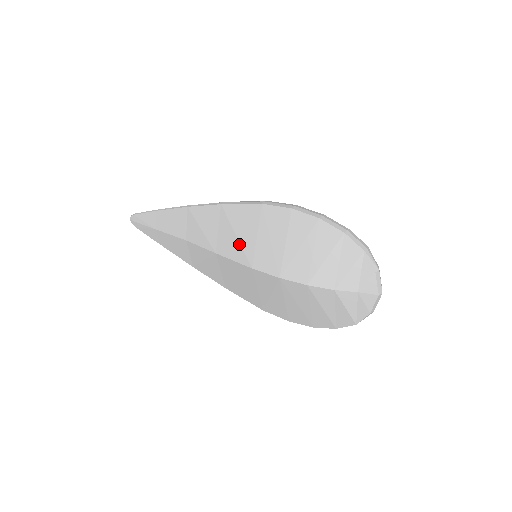
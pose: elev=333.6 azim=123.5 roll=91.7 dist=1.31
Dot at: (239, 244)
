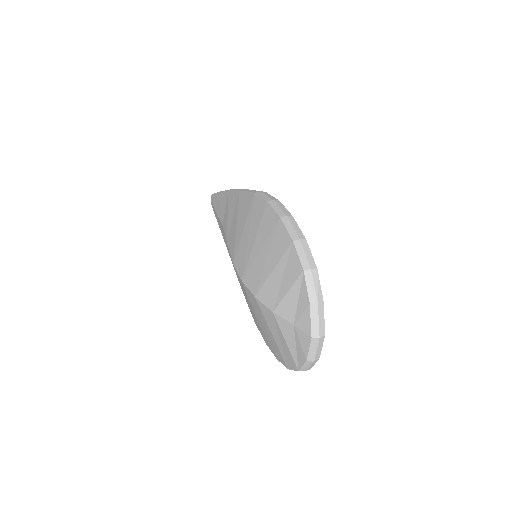
Dot at: (235, 235)
